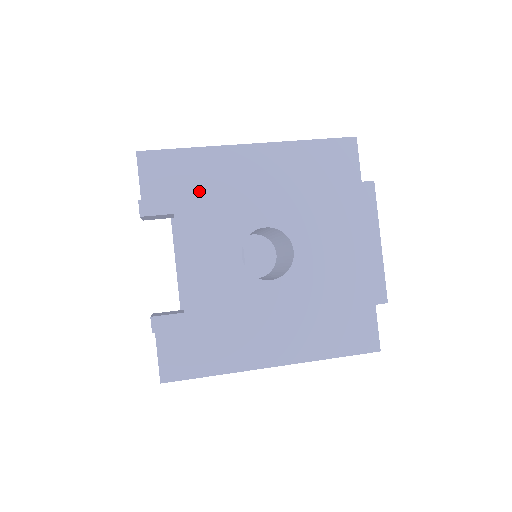
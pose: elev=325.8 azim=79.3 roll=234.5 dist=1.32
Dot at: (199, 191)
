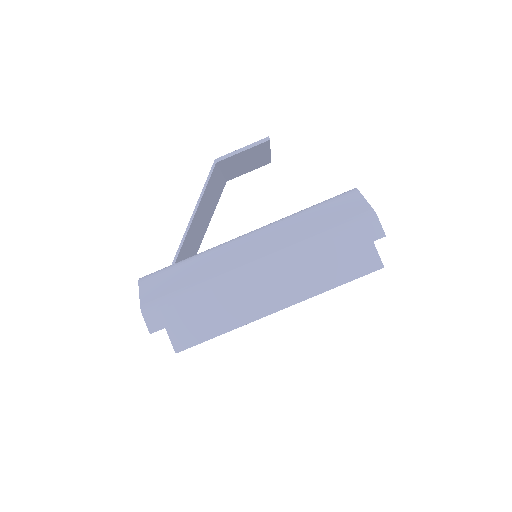
Dot at: occluded
